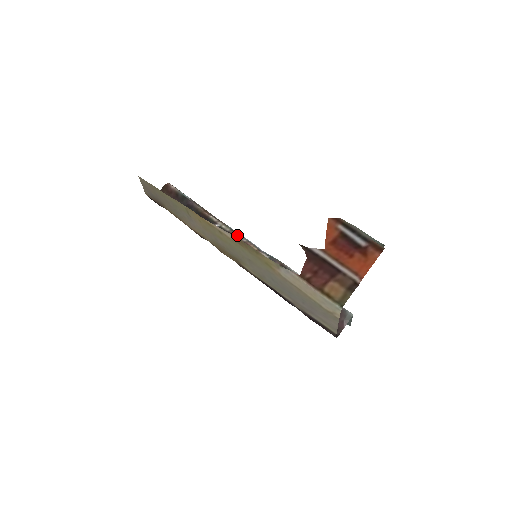
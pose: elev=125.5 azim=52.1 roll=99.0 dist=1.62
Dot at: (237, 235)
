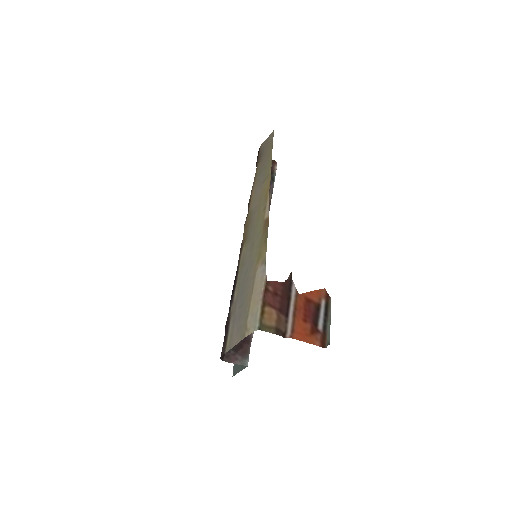
Dot at: occluded
